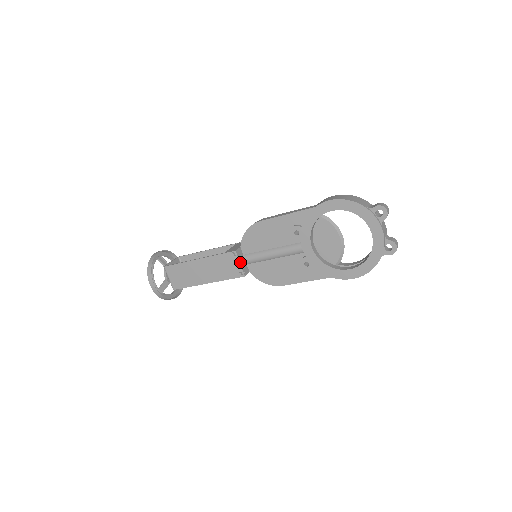
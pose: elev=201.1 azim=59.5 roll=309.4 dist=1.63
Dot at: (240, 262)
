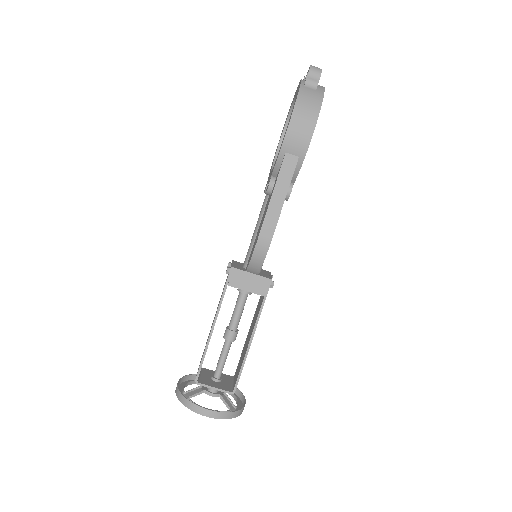
Dot at: (233, 264)
